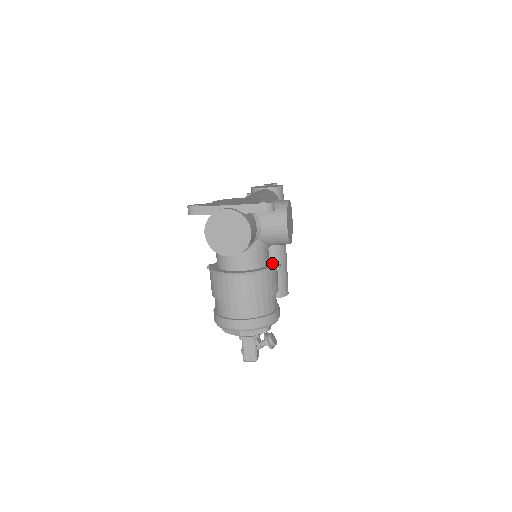
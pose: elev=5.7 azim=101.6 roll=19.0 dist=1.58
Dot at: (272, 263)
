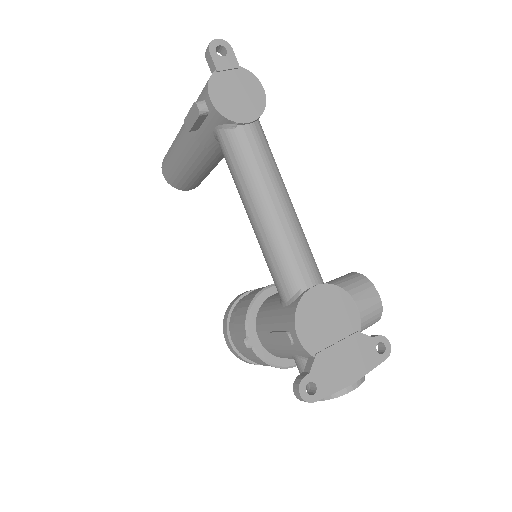
Dot at: occluded
